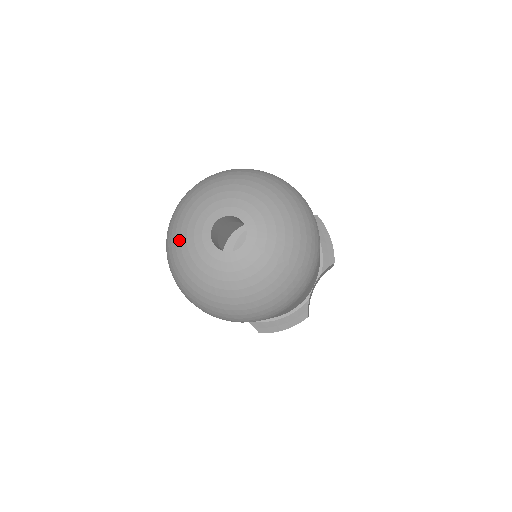
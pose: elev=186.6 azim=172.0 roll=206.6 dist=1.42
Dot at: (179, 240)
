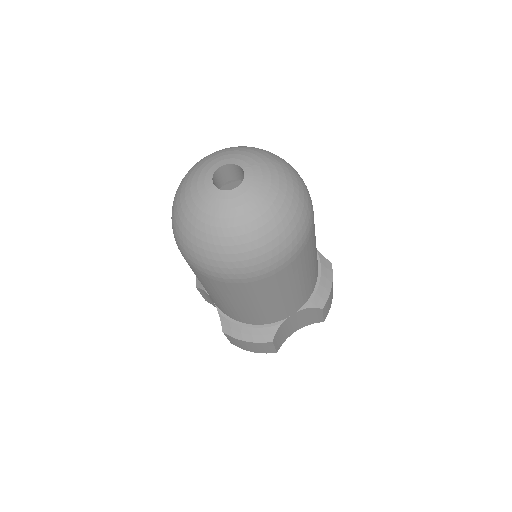
Dot at: (205, 225)
